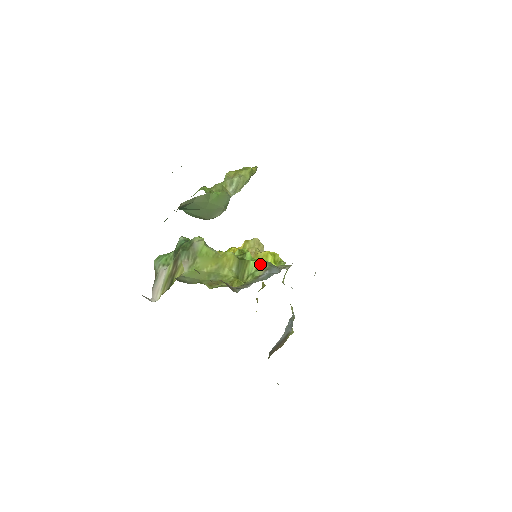
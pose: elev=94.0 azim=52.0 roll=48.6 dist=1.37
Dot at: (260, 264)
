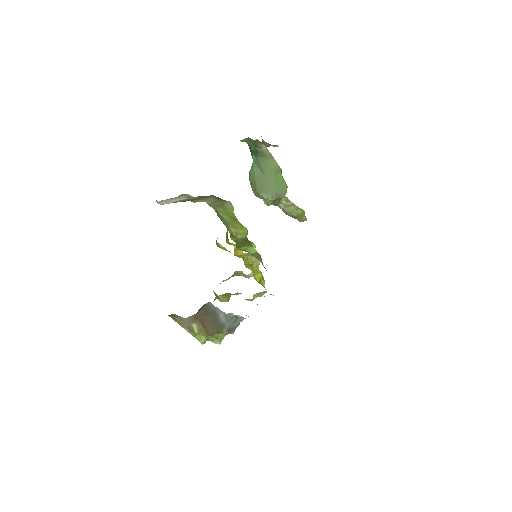
Dot at: (258, 255)
